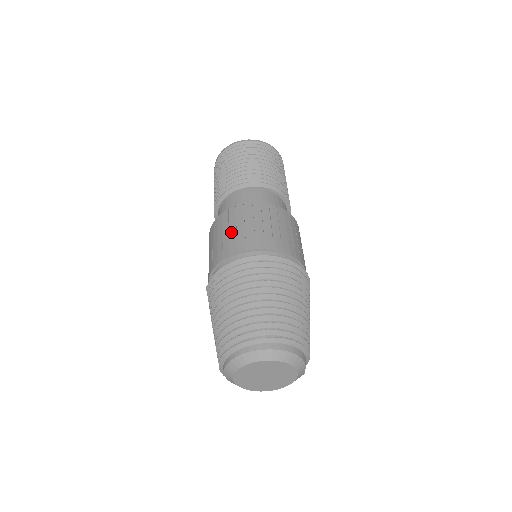
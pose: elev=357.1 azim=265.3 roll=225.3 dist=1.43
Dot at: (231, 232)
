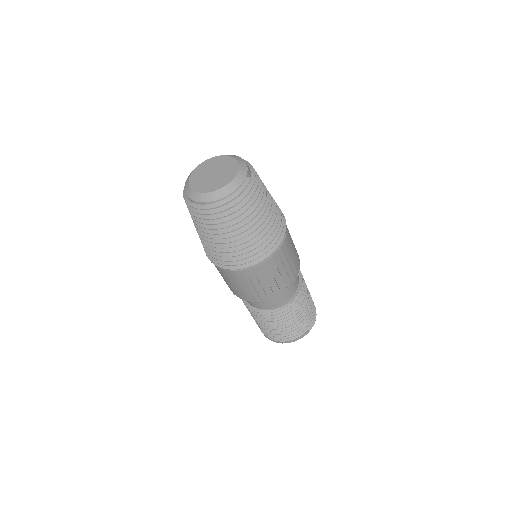
Dot at: occluded
